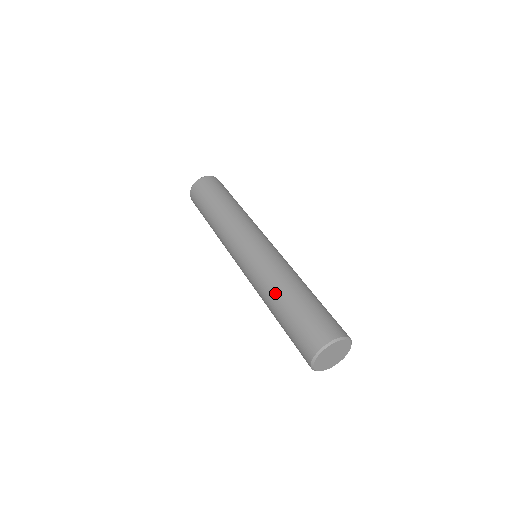
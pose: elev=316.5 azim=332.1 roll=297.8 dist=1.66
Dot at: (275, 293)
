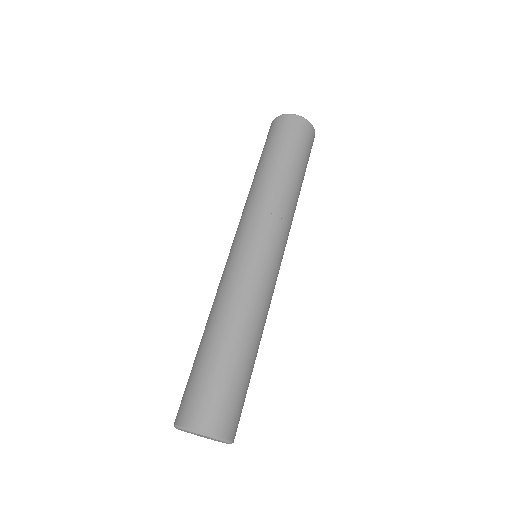
Dot at: occluded
